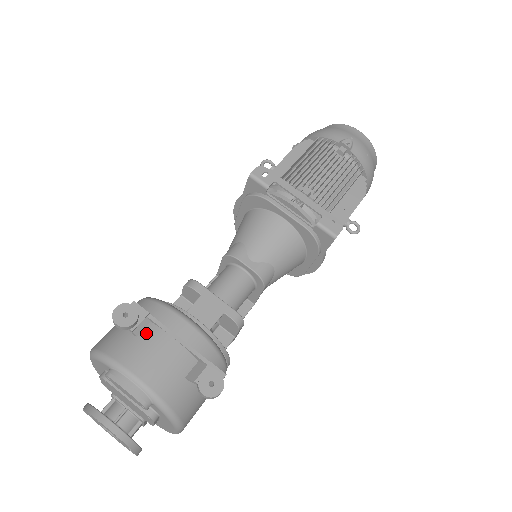
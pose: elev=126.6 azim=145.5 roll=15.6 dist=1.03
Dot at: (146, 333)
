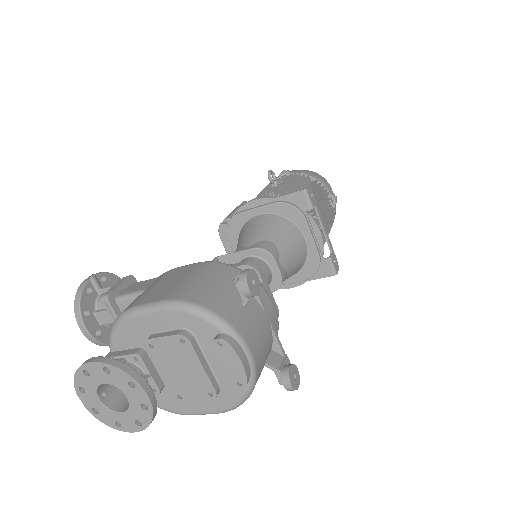
Dot at: (252, 306)
